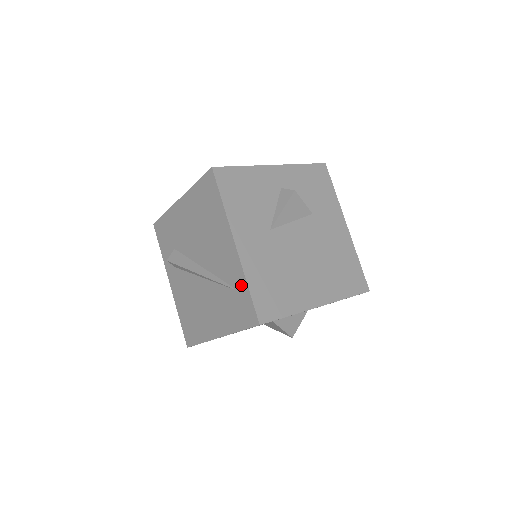
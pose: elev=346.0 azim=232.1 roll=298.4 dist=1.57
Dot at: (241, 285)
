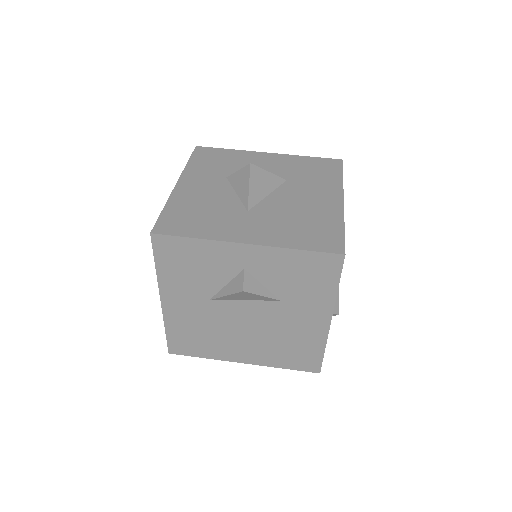
Dot at: occluded
